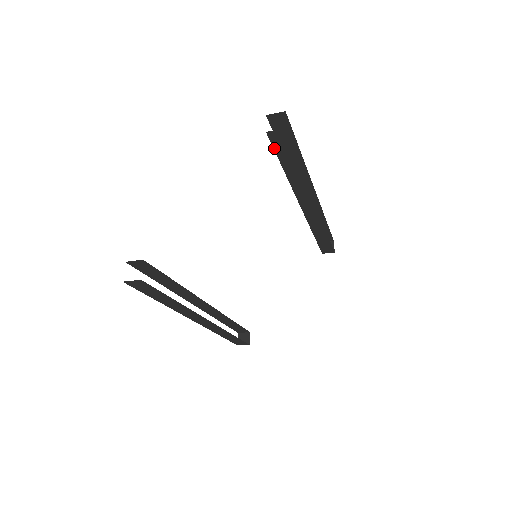
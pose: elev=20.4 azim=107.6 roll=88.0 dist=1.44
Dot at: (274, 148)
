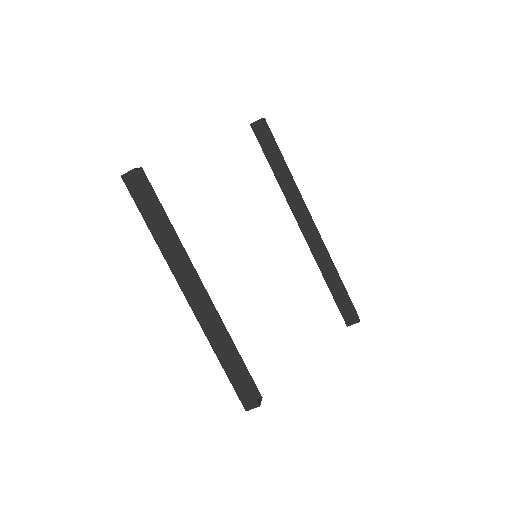
Dot at: (259, 143)
